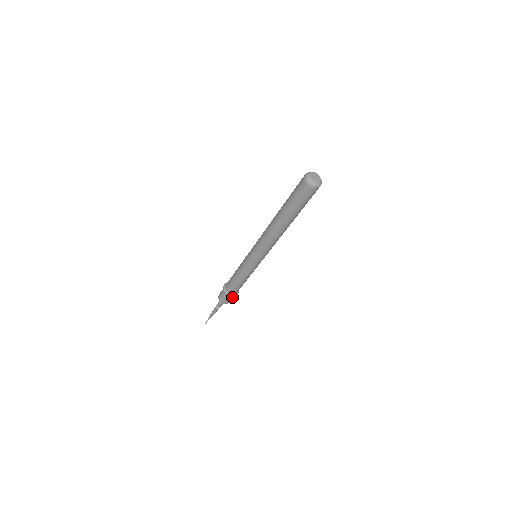
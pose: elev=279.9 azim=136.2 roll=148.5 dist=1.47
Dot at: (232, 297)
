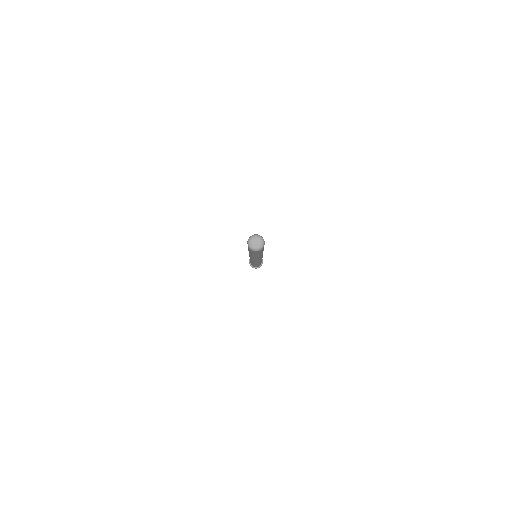
Dot at: occluded
